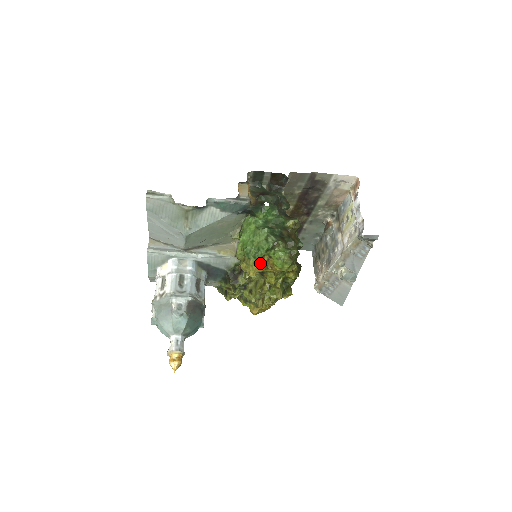
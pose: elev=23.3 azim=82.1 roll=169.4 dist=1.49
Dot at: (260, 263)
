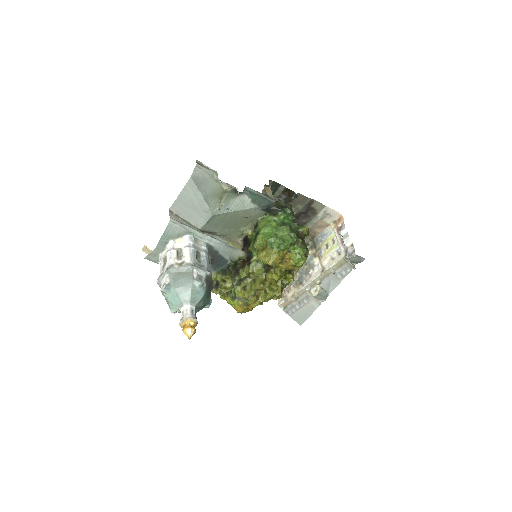
Dot at: (280, 254)
